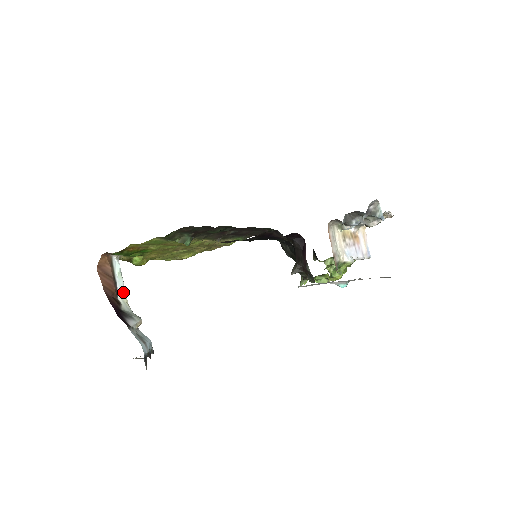
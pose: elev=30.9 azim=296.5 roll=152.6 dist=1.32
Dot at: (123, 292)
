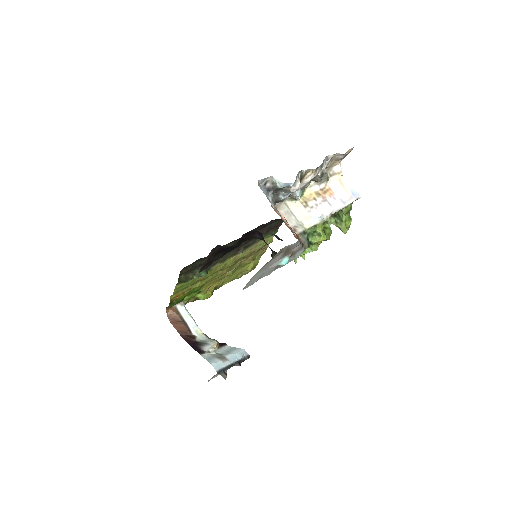
Dot at: (196, 327)
